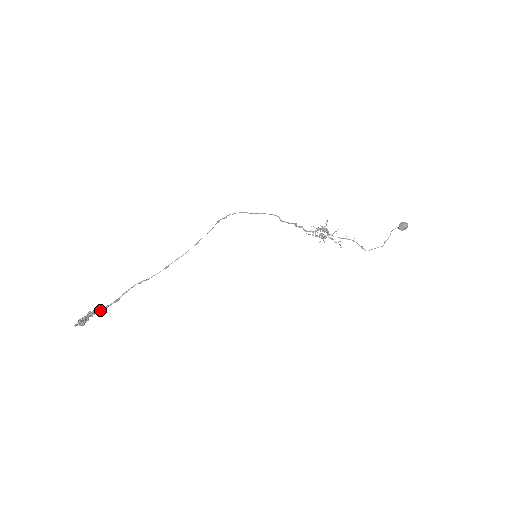
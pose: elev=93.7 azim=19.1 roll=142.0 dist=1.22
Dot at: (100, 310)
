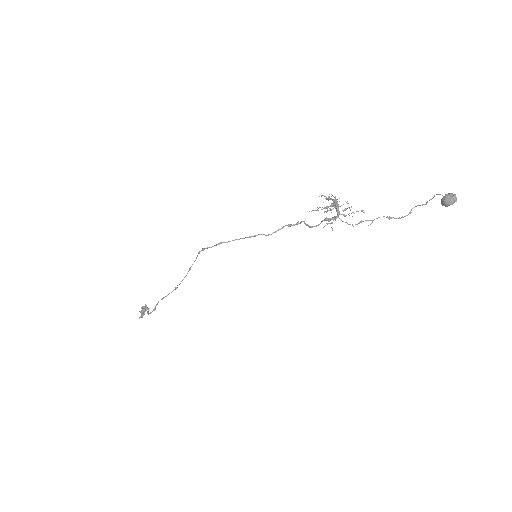
Dot at: occluded
